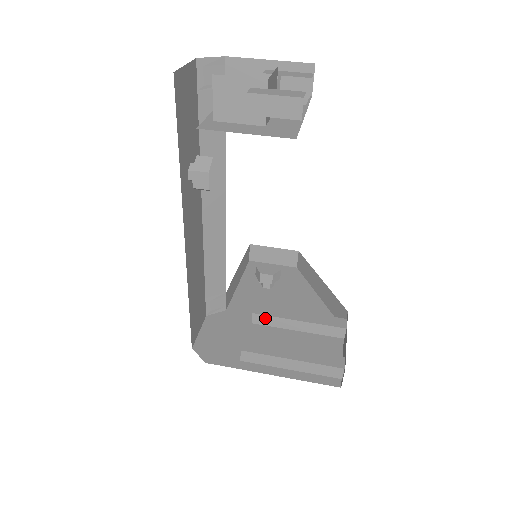
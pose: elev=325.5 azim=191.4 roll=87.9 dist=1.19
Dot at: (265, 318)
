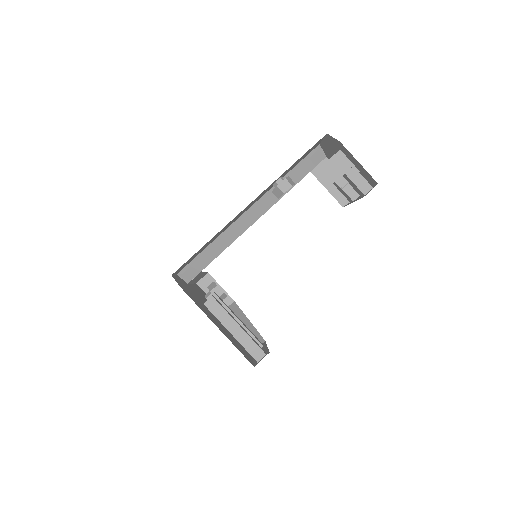
Dot at: occluded
